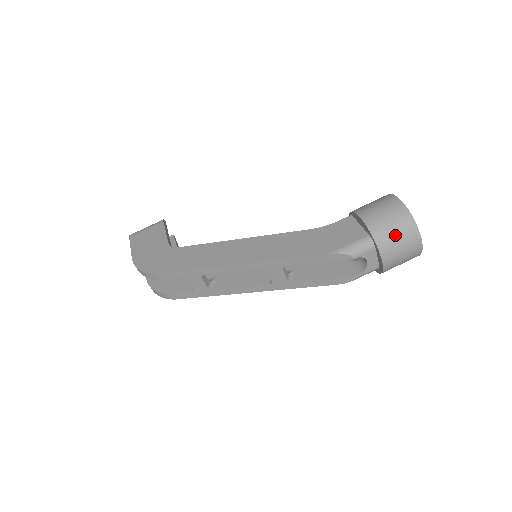
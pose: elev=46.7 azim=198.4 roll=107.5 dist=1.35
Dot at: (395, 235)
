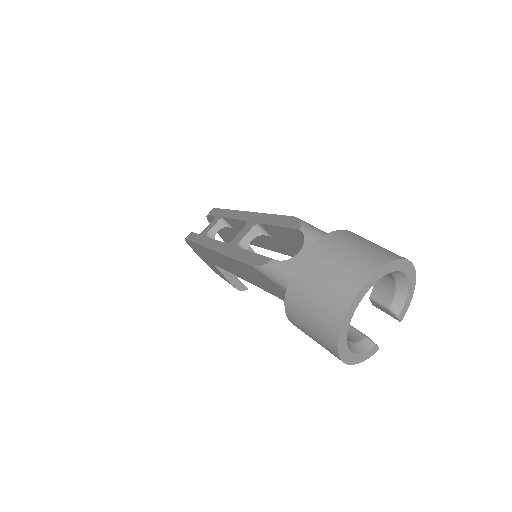
Dot at: (358, 245)
